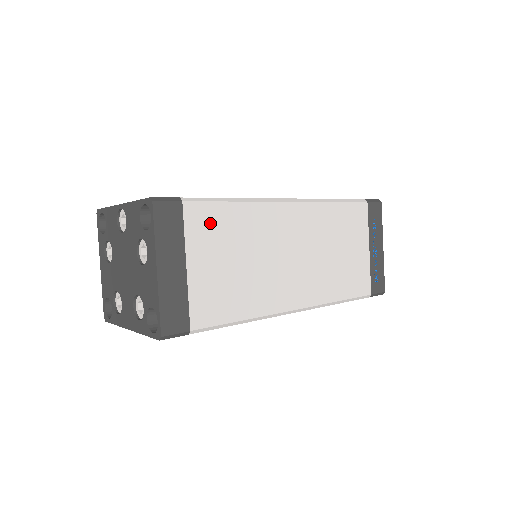
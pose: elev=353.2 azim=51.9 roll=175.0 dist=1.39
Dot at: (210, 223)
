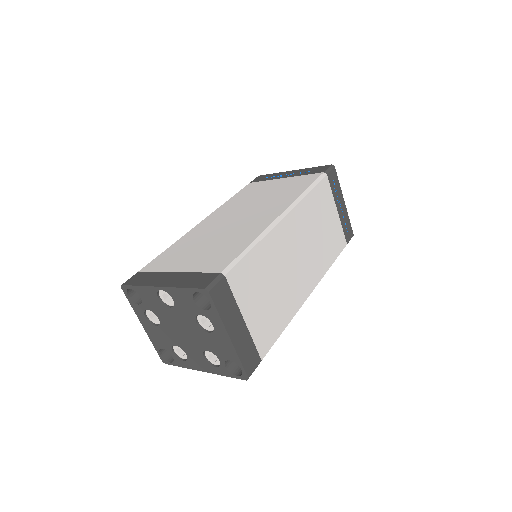
Dot at: (246, 277)
